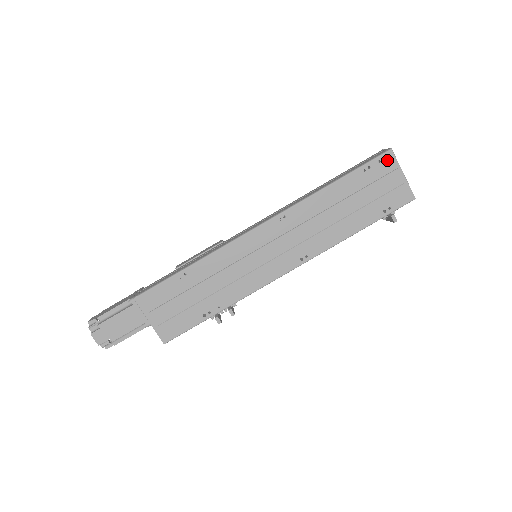
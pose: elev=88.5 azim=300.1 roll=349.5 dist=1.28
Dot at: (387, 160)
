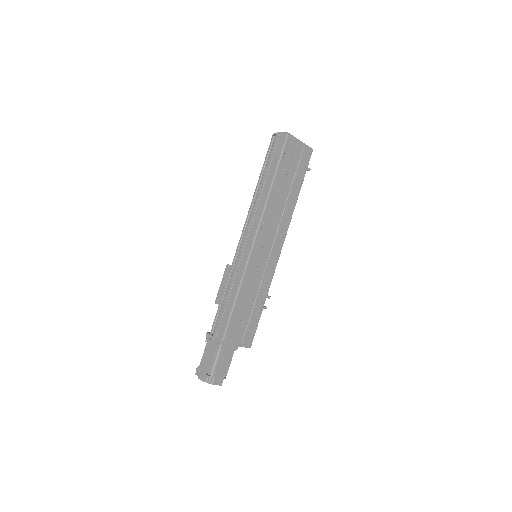
Dot at: (290, 142)
